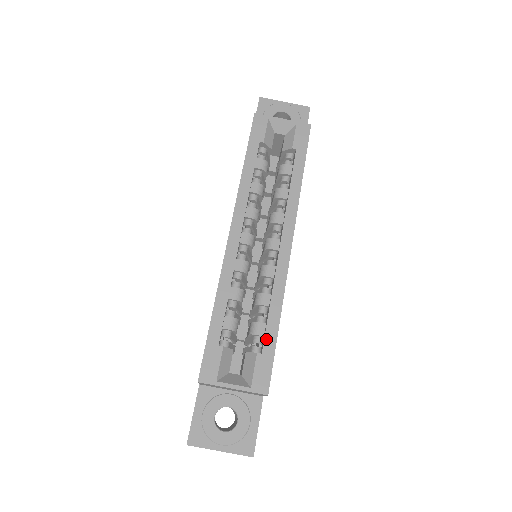
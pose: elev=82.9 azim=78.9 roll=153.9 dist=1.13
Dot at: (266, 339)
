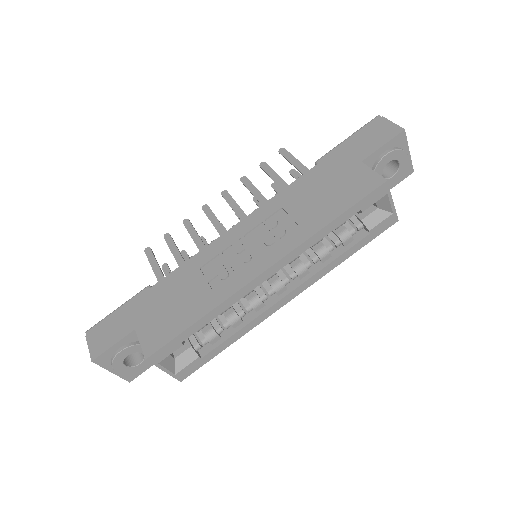
Dot at: (213, 351)
